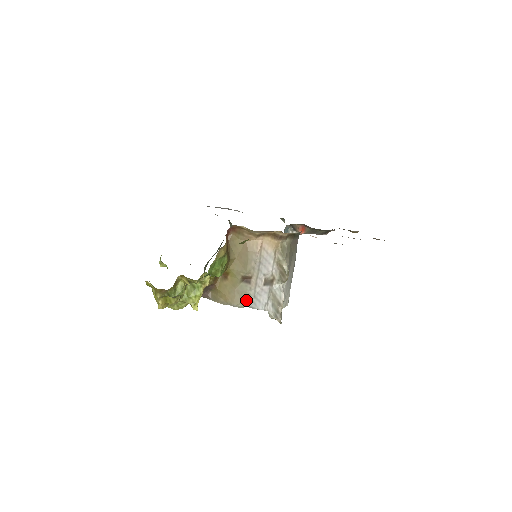
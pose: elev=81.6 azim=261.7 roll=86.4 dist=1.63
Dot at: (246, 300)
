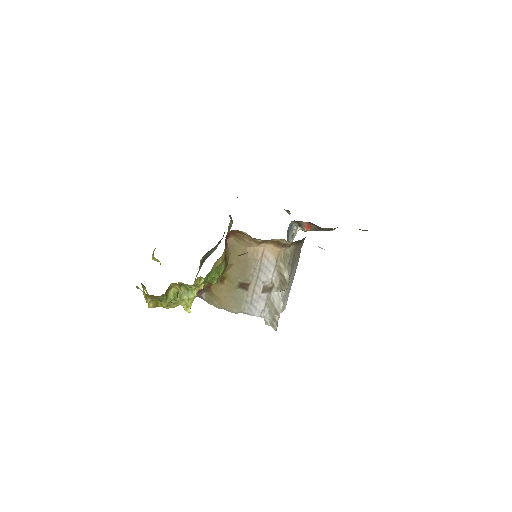
Dot at: (242, 306)
